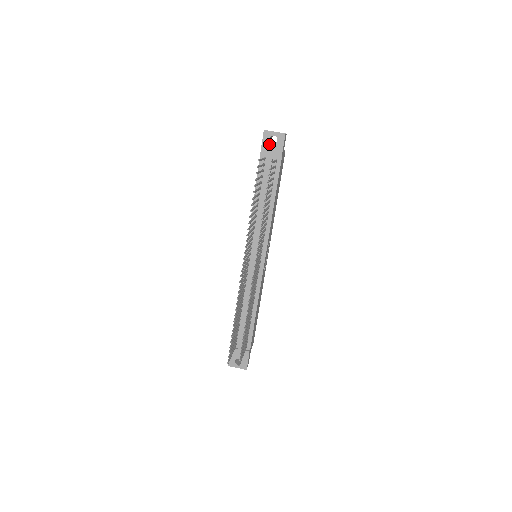
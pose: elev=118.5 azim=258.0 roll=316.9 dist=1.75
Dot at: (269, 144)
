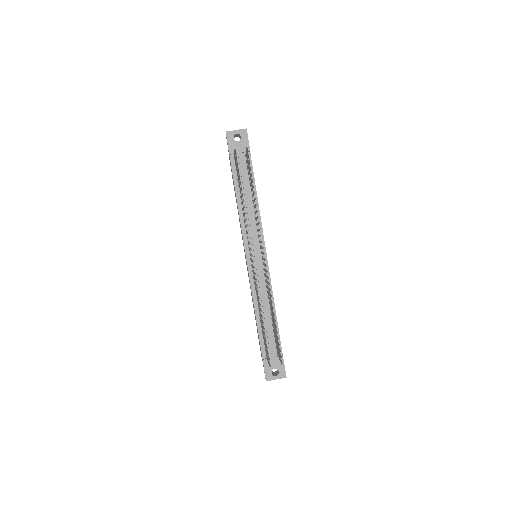
Dot at: (235, 143)
